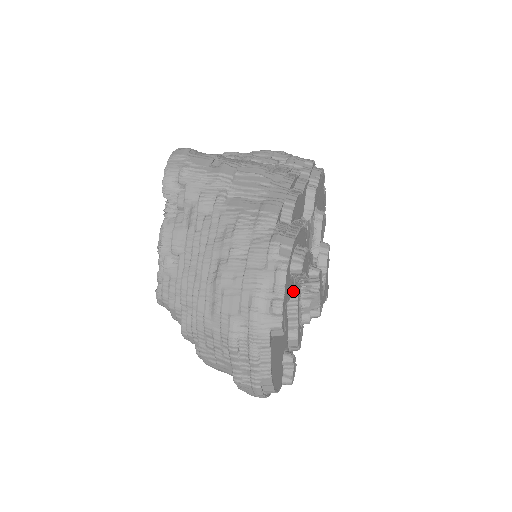
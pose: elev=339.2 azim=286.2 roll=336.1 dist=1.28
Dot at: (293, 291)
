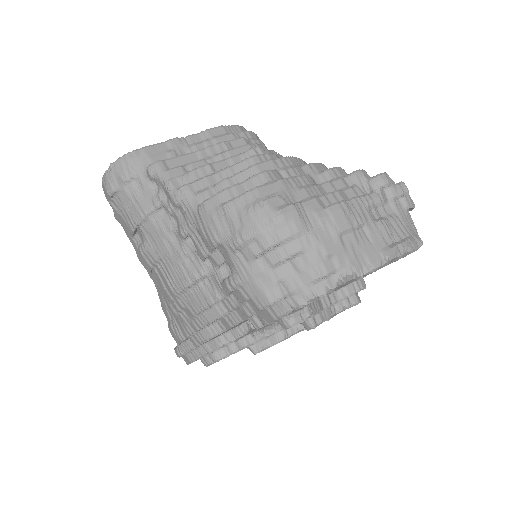
Dot at: occluded
